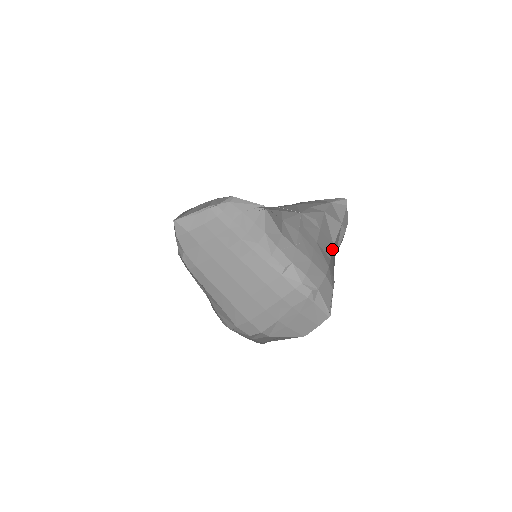
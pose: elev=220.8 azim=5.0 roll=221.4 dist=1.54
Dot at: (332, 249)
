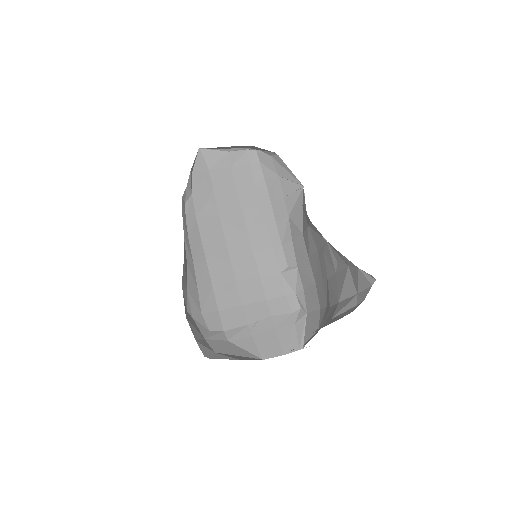
Dot at: (336, 303)
